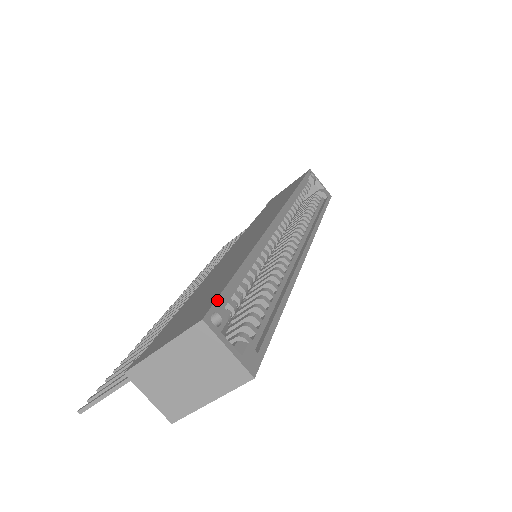
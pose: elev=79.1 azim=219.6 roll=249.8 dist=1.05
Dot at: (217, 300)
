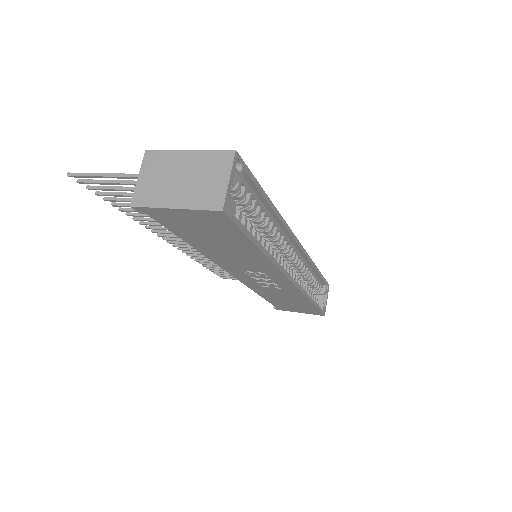
Dot at: (247, 167)
